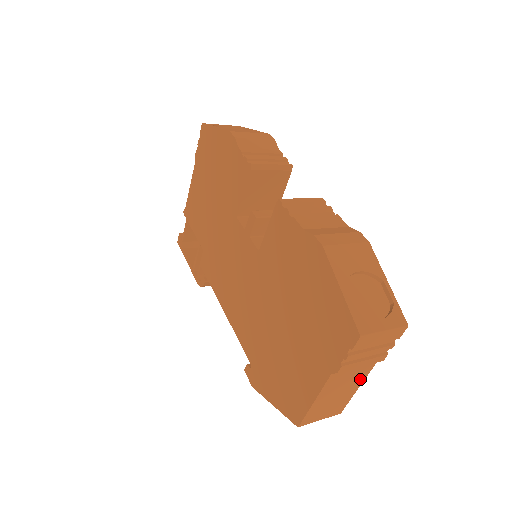
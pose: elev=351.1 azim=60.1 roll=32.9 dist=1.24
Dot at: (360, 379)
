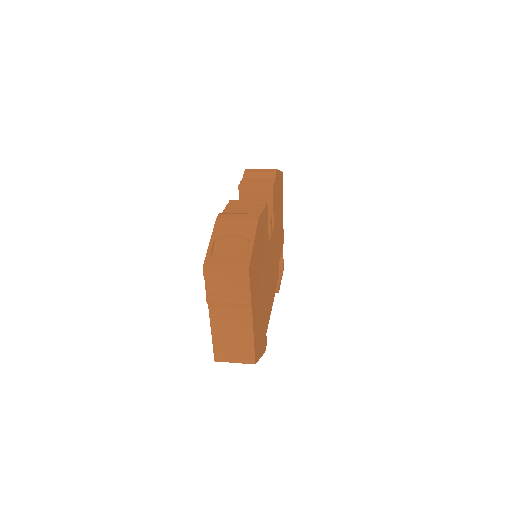
Dot at: (247, 324)
